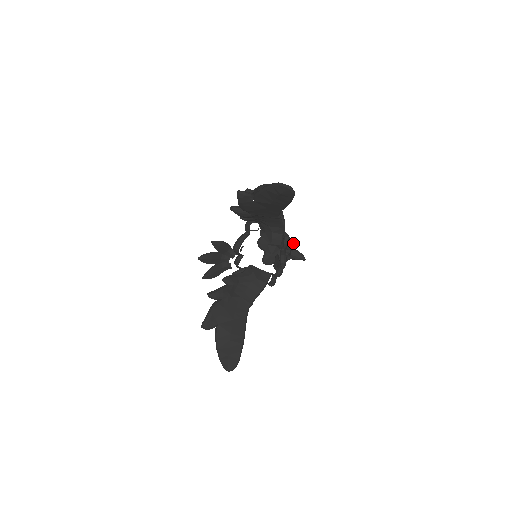
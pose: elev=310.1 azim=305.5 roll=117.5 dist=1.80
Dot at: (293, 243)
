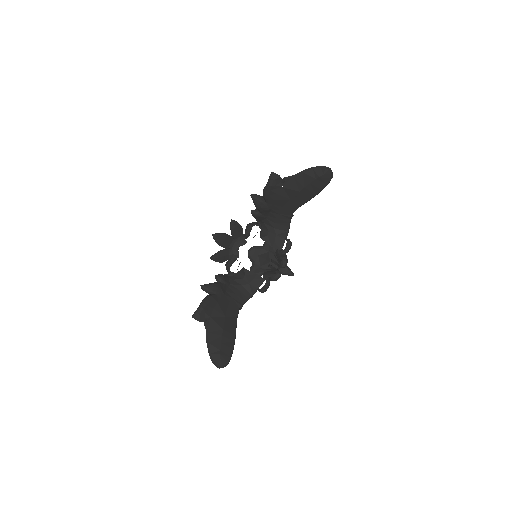
Dot at: occluded
